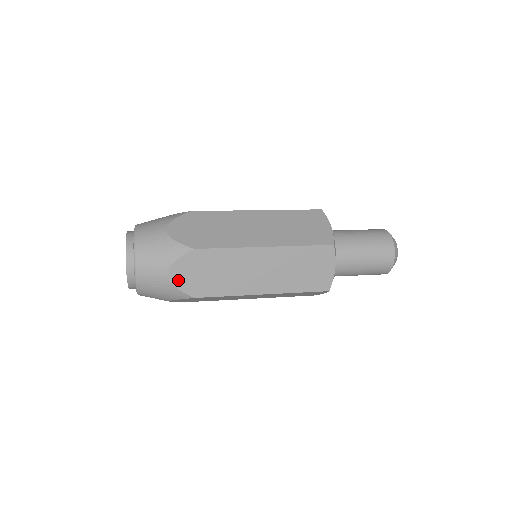
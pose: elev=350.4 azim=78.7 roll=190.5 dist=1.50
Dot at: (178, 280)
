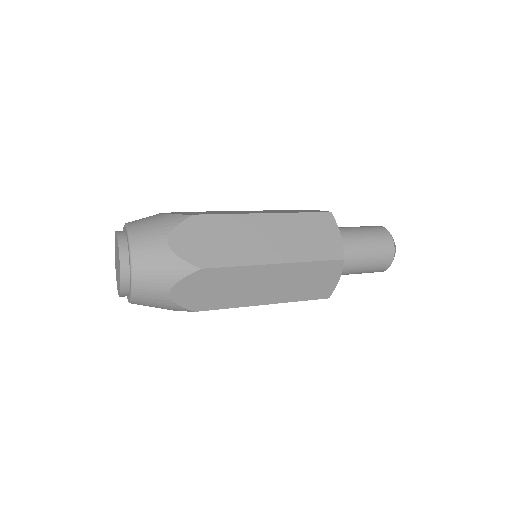
Dot at: (180, 248)
